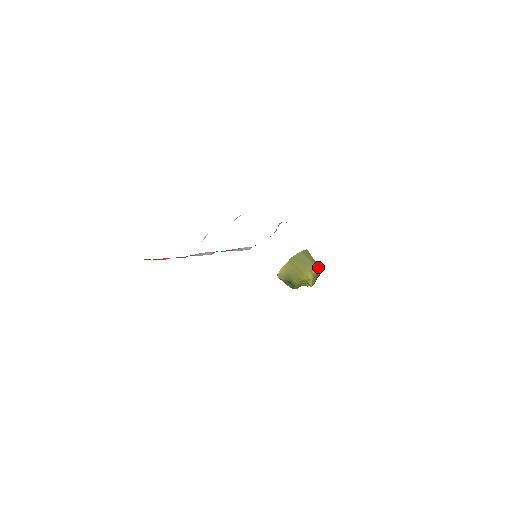
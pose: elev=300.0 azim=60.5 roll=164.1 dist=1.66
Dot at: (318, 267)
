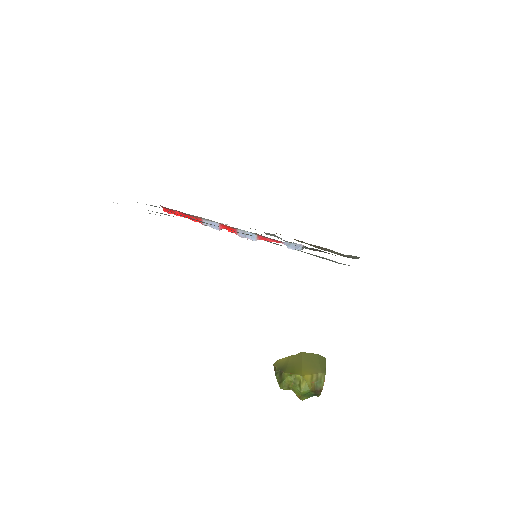
Dot at: (324, 378)
